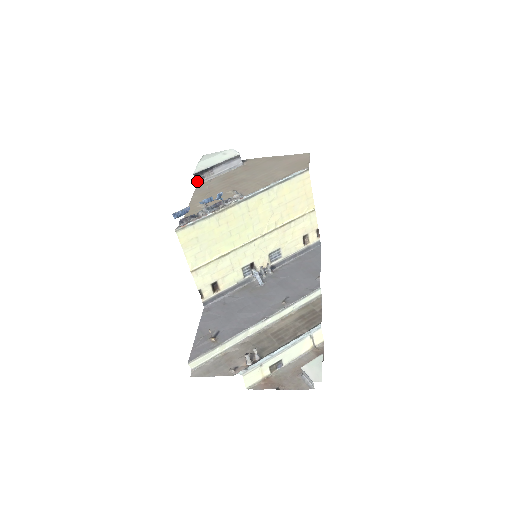
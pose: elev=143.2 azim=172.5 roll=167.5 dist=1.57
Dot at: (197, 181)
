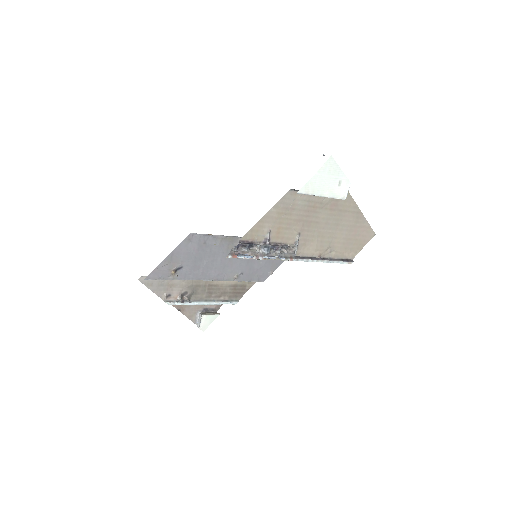
Dot at: (293, 189)
